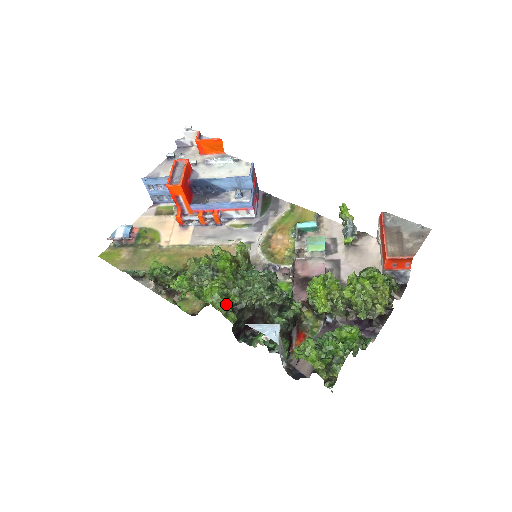
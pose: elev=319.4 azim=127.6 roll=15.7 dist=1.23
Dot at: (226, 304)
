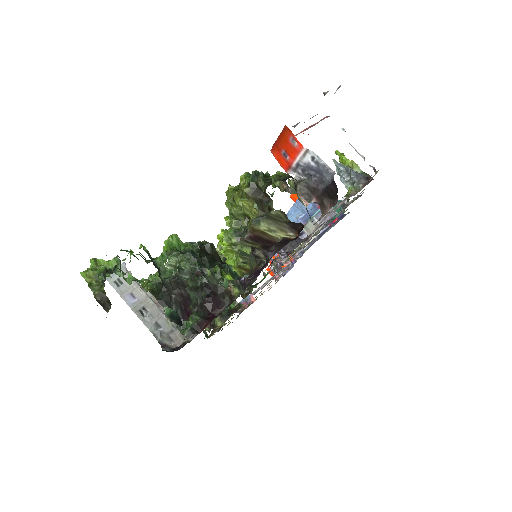
Dot at: (154, 282)
